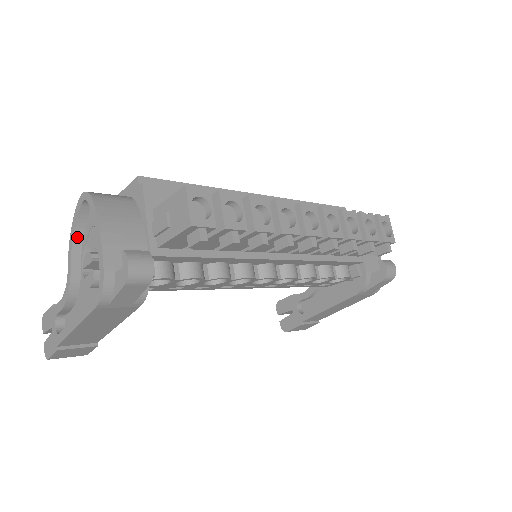
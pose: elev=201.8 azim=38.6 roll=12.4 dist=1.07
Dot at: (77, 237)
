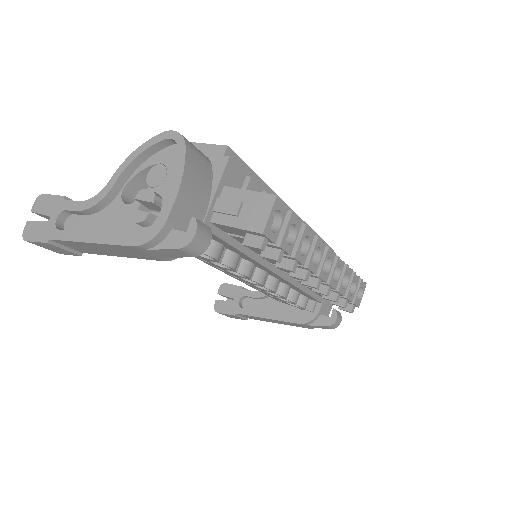
Dot at: (138, 160)
